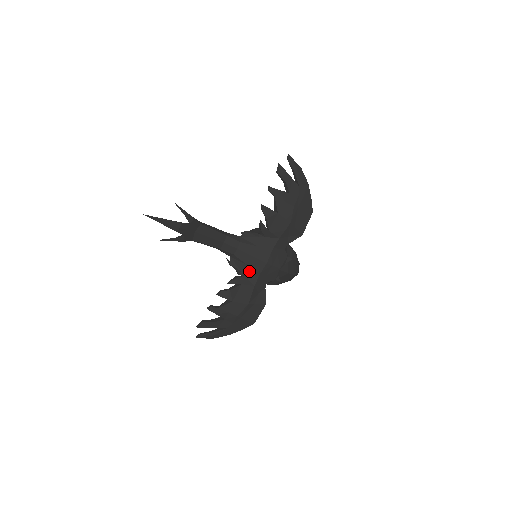
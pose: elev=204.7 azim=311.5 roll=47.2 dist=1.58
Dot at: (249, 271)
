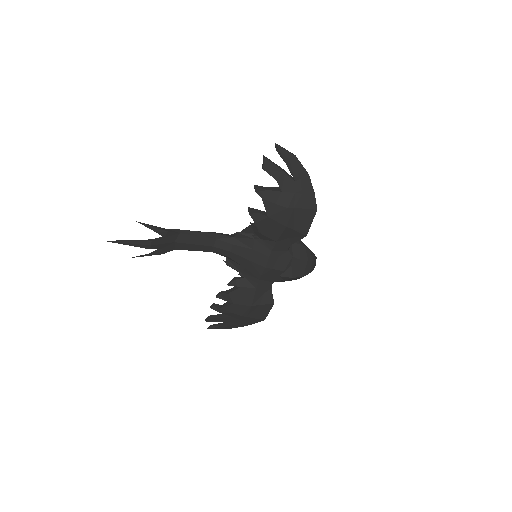
Dot at: (248, 273)
